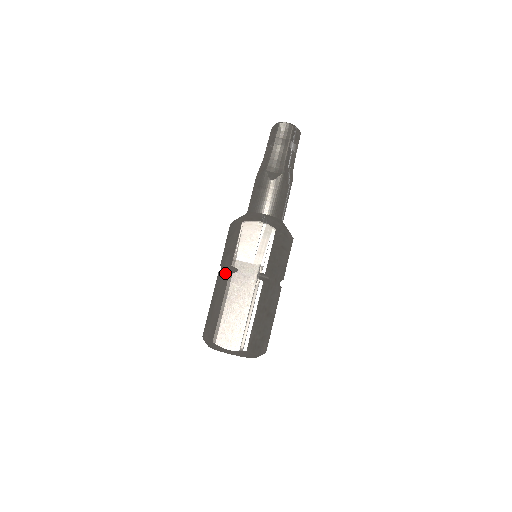
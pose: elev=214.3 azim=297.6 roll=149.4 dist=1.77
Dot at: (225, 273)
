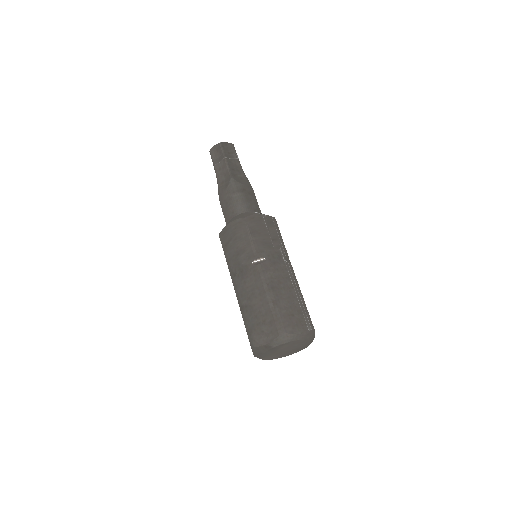
Dot at: (250, 269)
